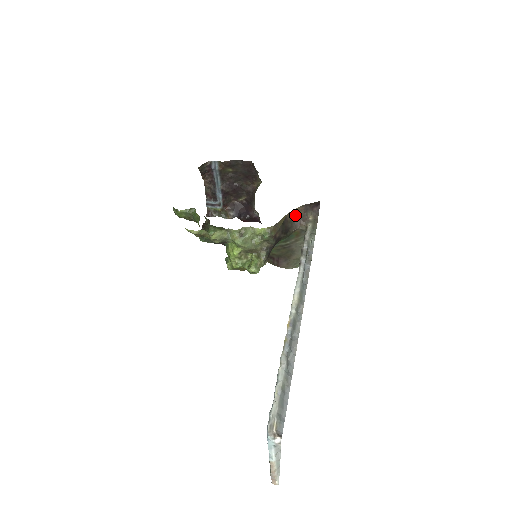
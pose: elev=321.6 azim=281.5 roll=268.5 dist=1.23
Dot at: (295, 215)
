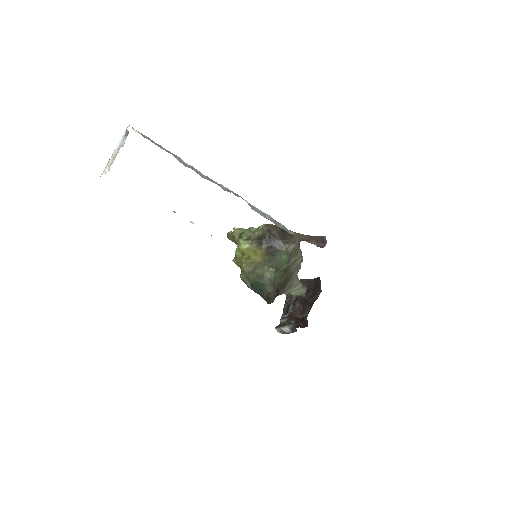
Dot at: (299, 236)
